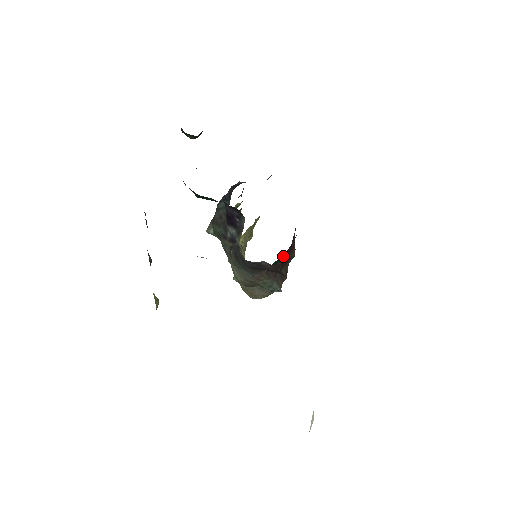
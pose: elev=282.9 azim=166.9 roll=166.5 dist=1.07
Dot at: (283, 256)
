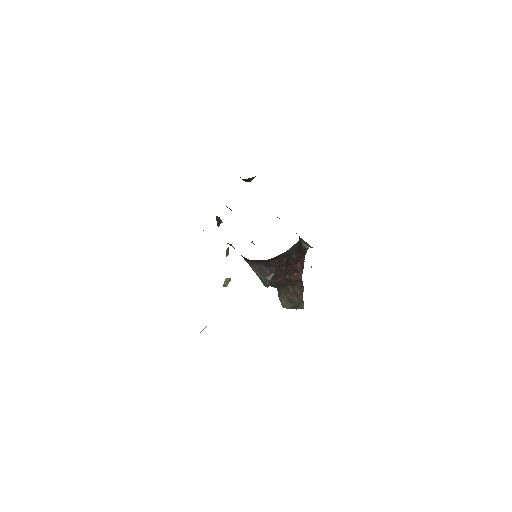
Dot at: (275, 264)
